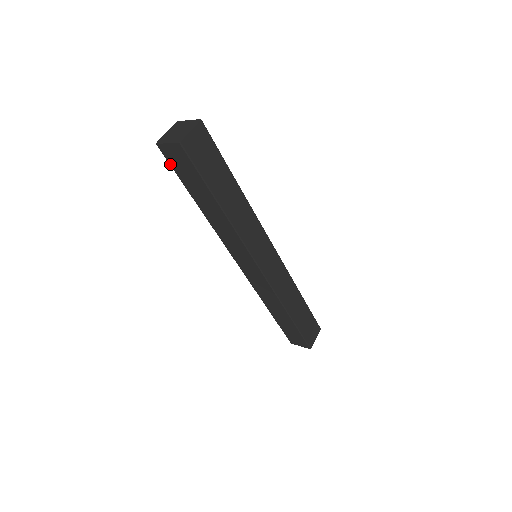
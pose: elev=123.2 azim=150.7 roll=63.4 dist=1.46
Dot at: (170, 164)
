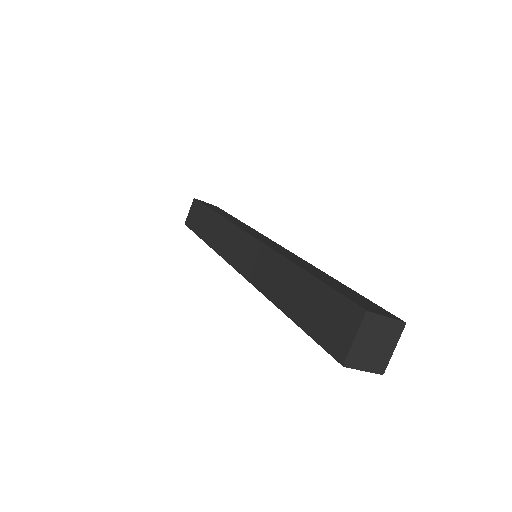
Dot at: (322, 347)
